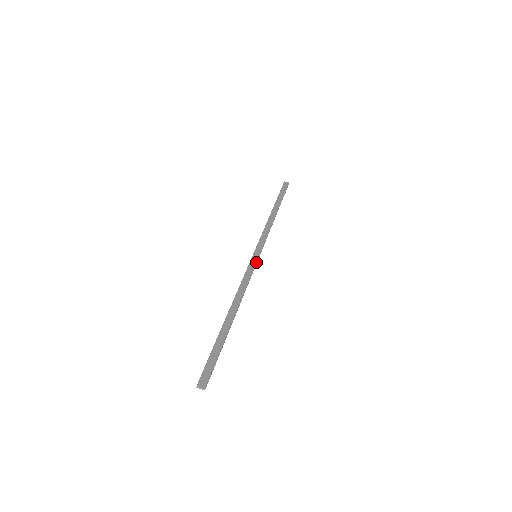
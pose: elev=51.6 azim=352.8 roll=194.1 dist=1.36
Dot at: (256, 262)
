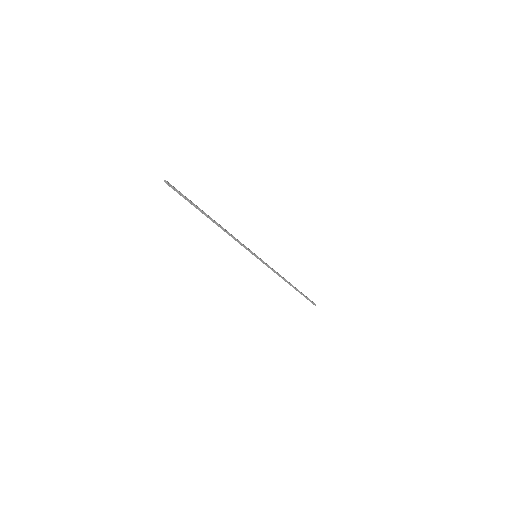
Dot at: occluded
